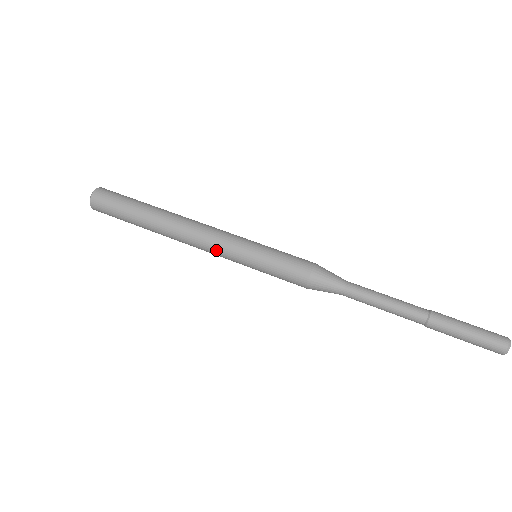
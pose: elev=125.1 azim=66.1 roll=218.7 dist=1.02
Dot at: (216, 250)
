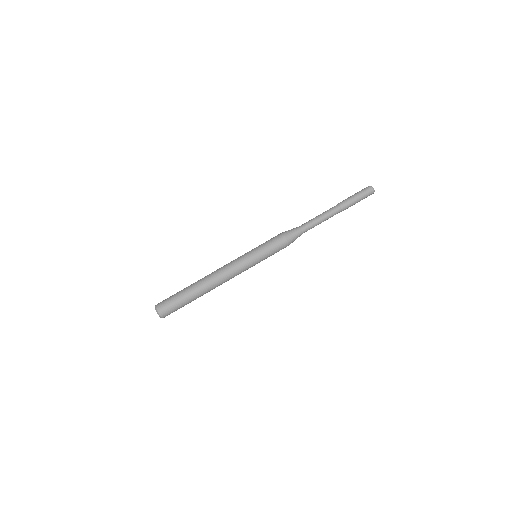
Dot at: occluded
